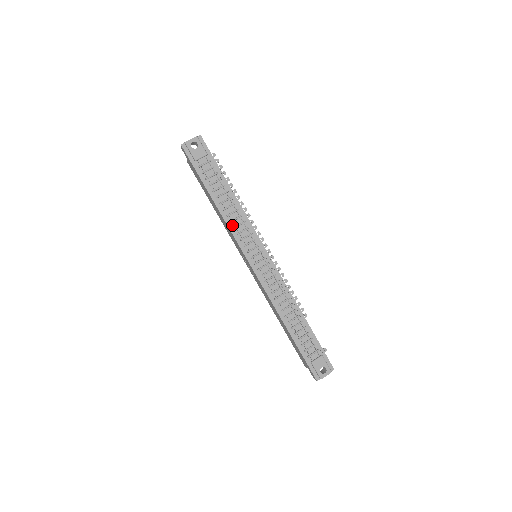
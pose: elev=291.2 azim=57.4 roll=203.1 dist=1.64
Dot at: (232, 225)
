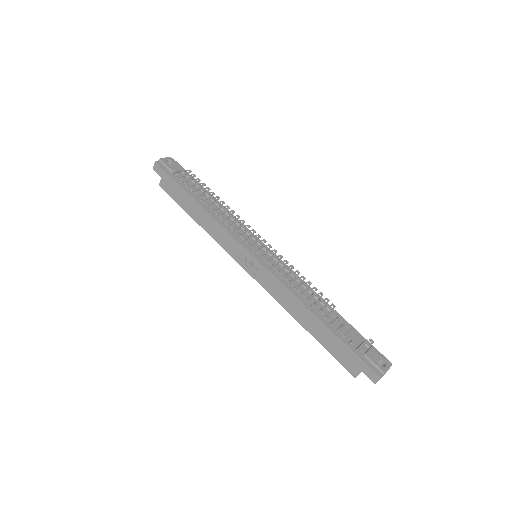
Dot at: (224, 223)
